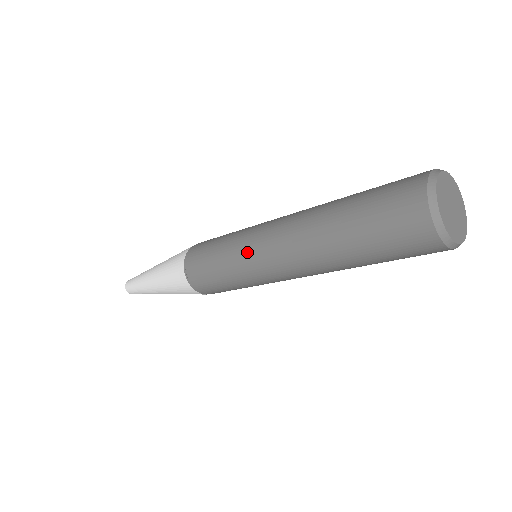
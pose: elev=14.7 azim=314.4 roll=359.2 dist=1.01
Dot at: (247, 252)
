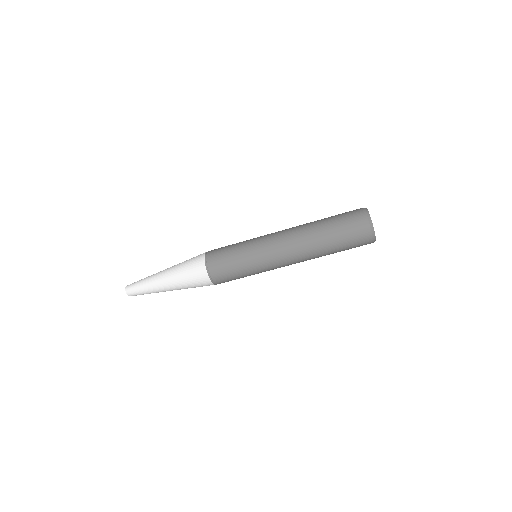
Dot at: occluded
